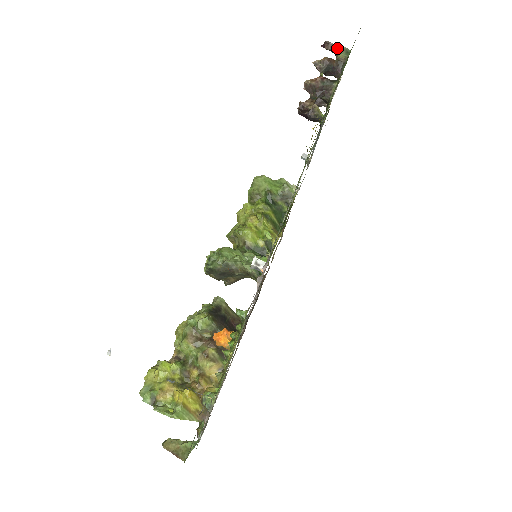
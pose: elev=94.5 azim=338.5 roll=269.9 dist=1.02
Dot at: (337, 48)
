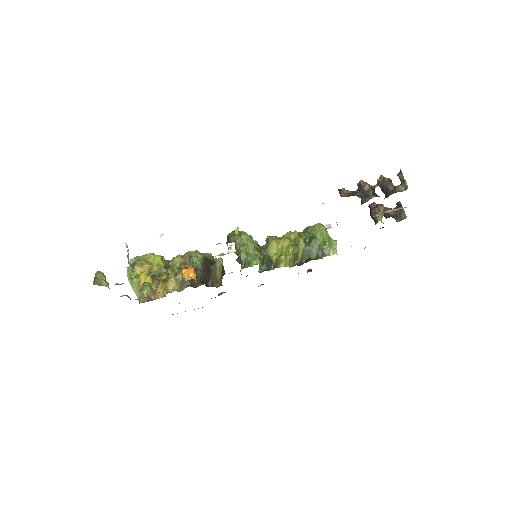
Dot at: (403, 180)
